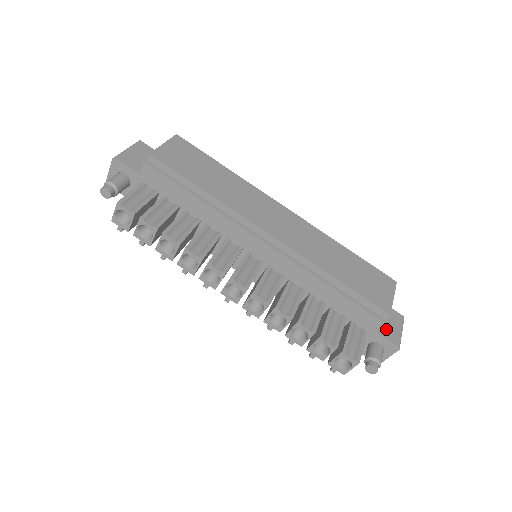
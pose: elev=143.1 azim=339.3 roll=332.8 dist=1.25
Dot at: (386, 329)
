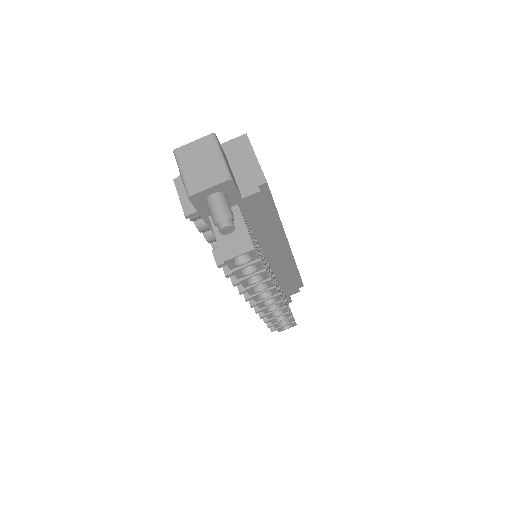
Dot at: occluded
